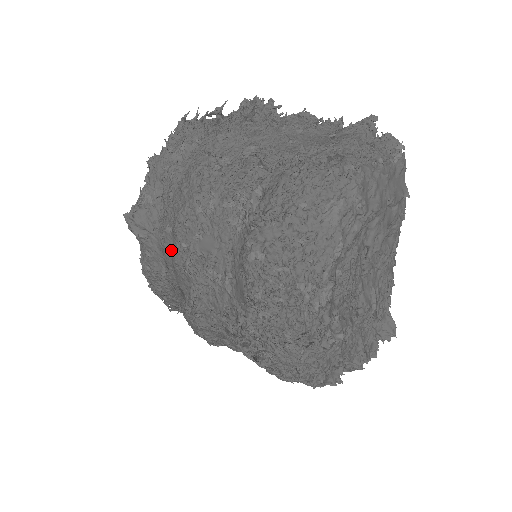
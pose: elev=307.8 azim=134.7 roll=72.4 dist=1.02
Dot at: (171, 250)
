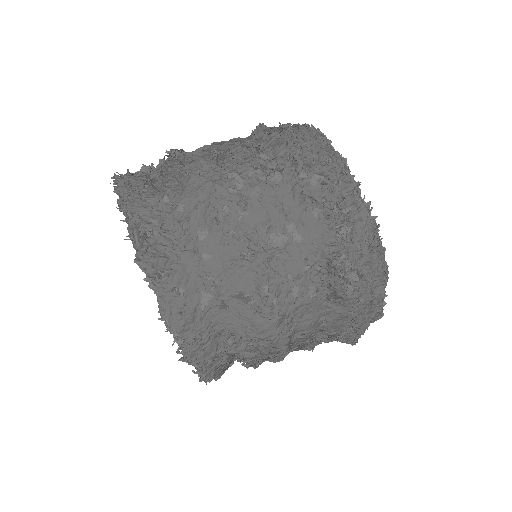
Dot at: (215, 254)
